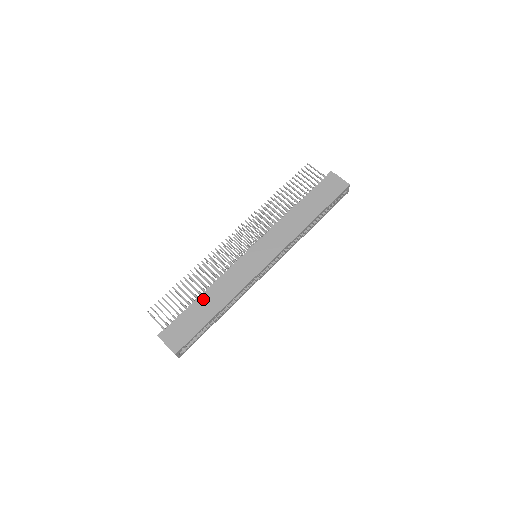
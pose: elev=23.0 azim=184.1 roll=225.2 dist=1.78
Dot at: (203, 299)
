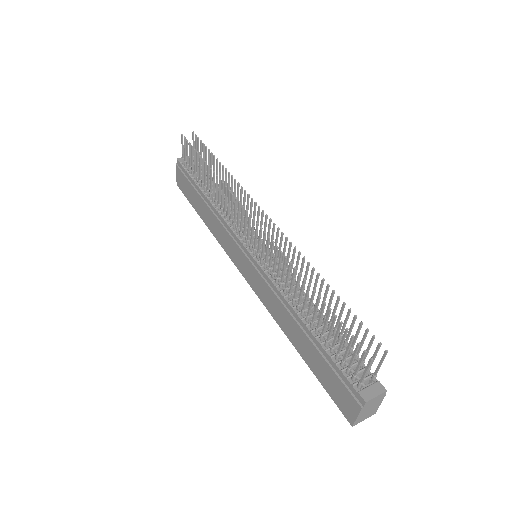
Dot at: (202, 200)
